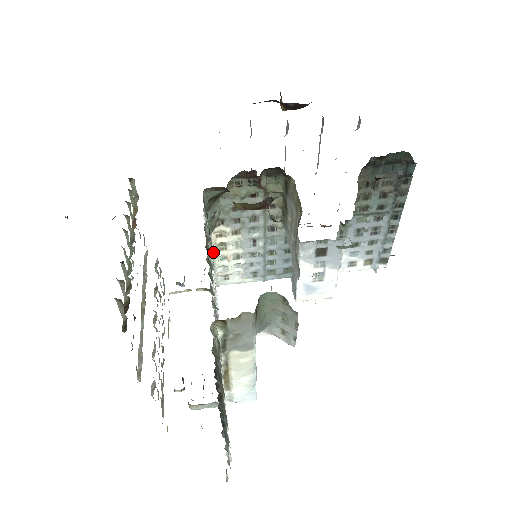
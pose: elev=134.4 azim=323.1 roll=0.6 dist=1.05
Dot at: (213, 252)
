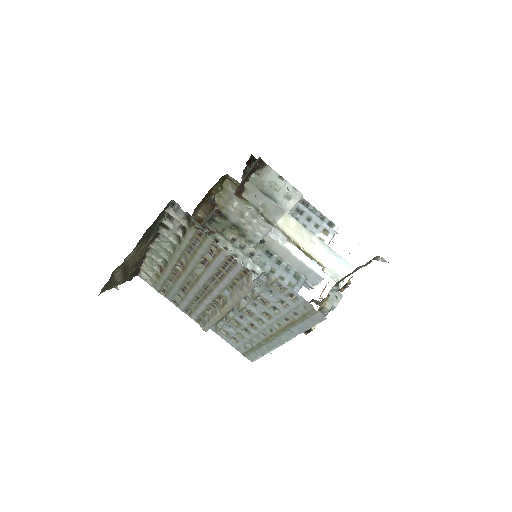
Dot at: occluded
